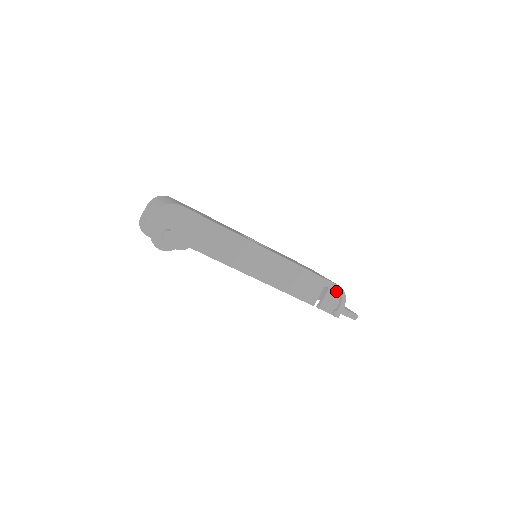
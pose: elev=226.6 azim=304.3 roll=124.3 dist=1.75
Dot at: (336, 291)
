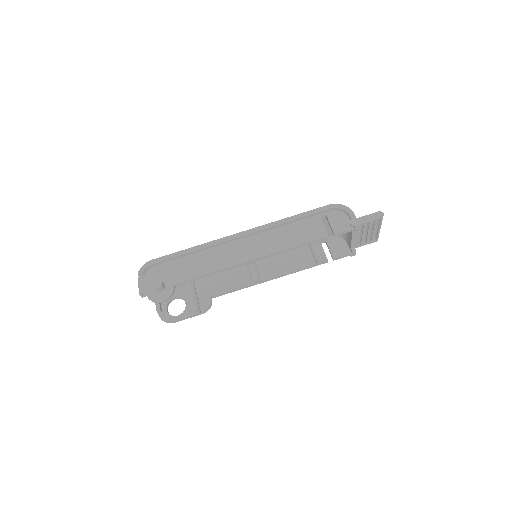
Dot at: (335, 211)
